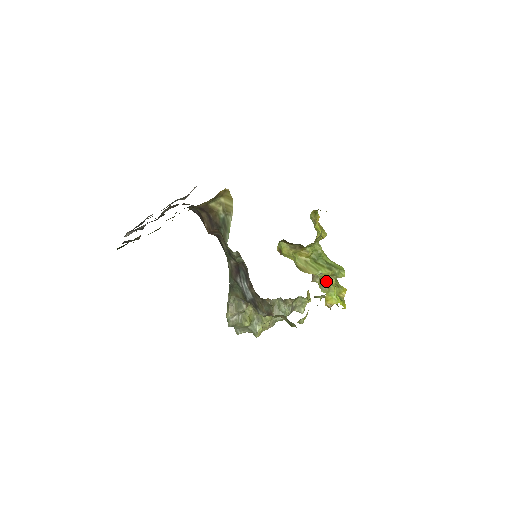
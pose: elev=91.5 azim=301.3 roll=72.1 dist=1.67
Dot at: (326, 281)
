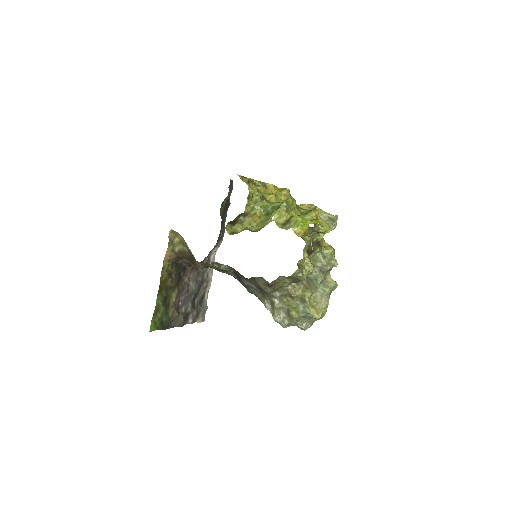
Dot at: (287, 219)
